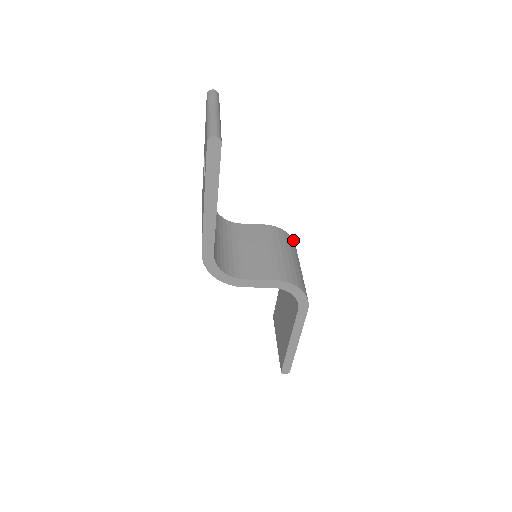
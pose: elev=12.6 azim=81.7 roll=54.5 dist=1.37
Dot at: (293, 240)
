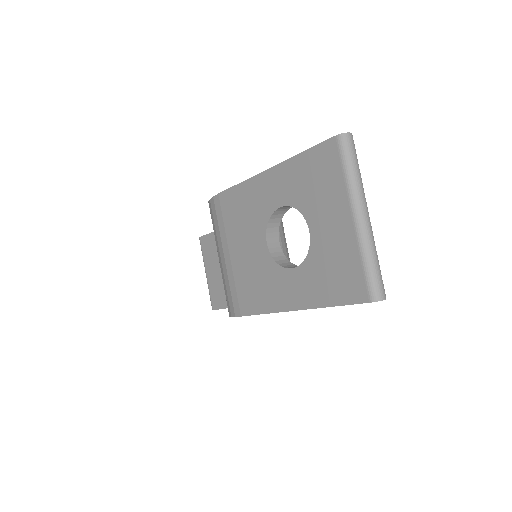
Dot at: occluded
